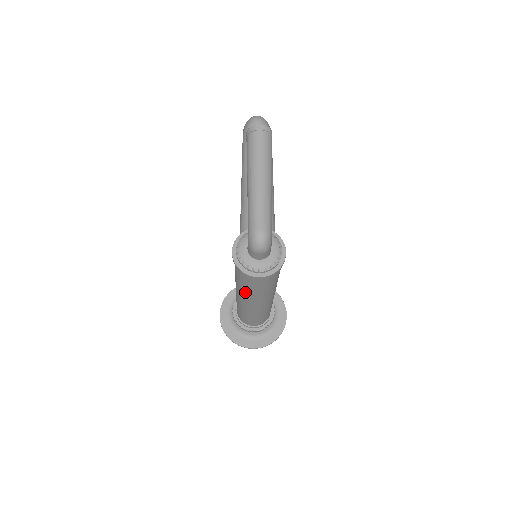
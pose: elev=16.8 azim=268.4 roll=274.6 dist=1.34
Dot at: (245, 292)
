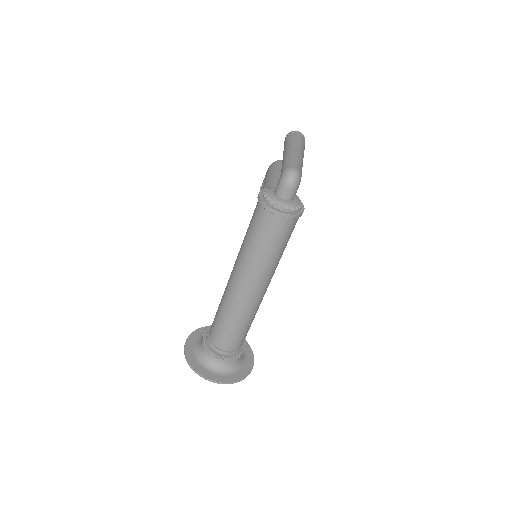
Dot at: (249, 256)
